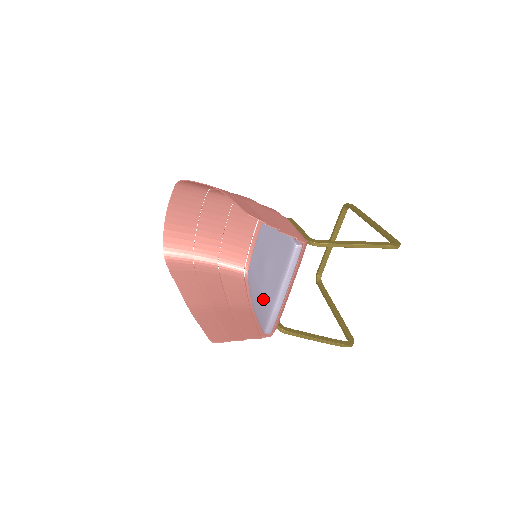
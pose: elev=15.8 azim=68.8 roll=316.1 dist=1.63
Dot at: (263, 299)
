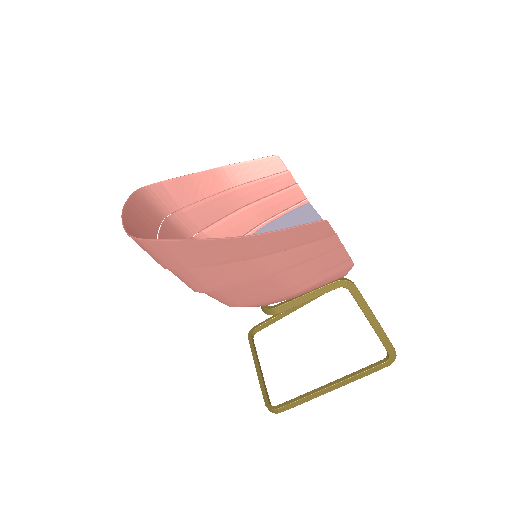
Dot at: occluded
